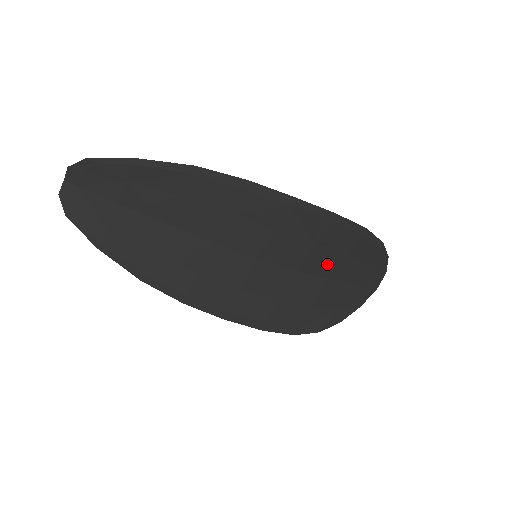
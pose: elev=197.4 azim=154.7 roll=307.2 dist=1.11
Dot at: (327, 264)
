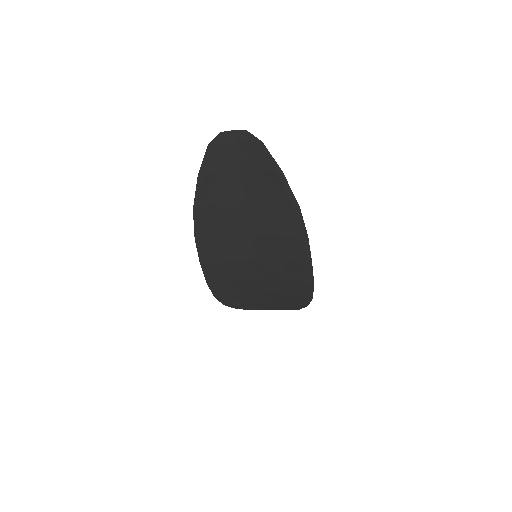
Dot at: (275, 289)
